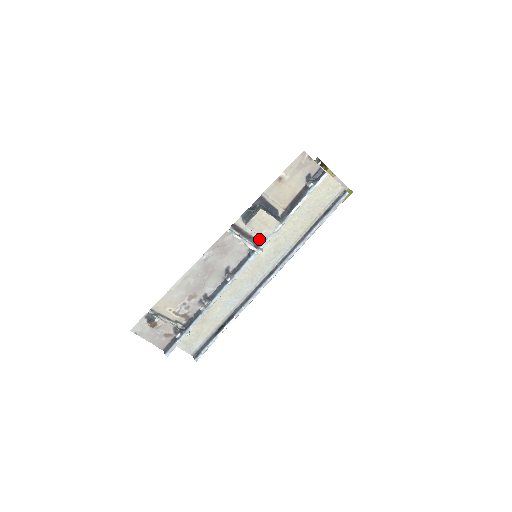
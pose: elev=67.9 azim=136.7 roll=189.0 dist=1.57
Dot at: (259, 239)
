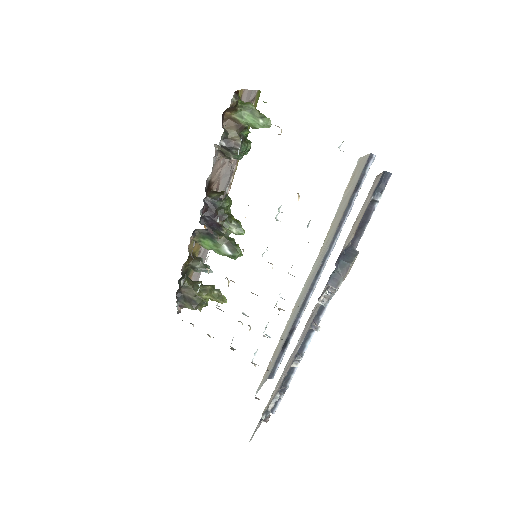
Dot at: occluded
